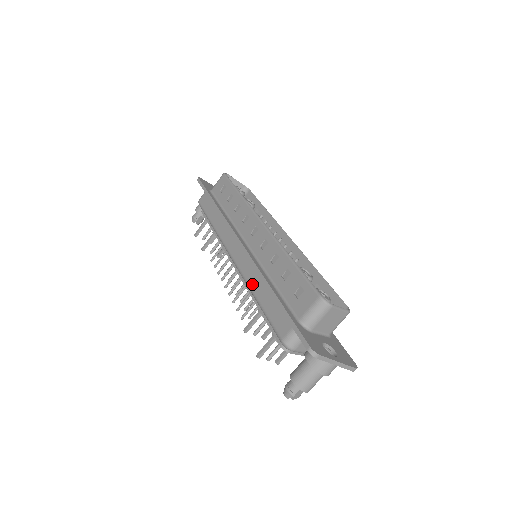
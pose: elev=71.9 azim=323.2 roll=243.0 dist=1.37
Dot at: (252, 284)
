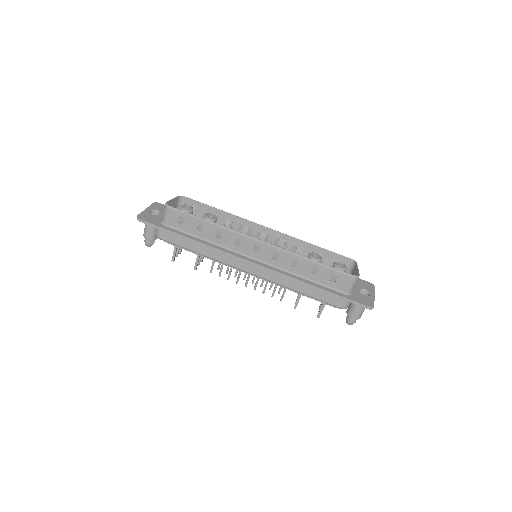
Dot at: (289, 286)
